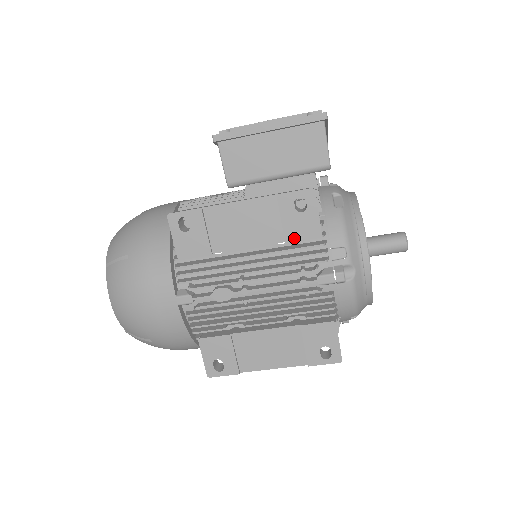
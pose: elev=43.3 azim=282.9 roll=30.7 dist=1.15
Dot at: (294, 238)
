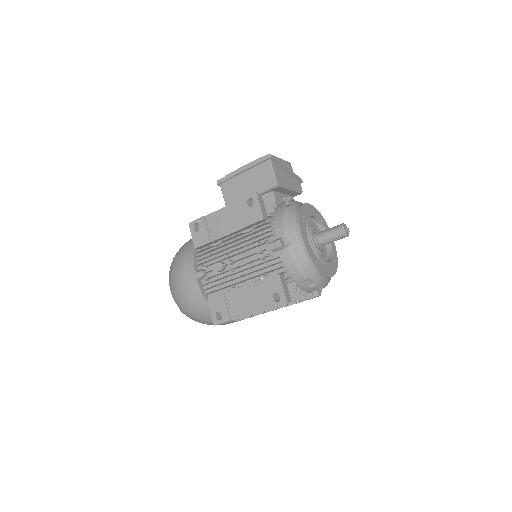
Dot at: (250, 223)
